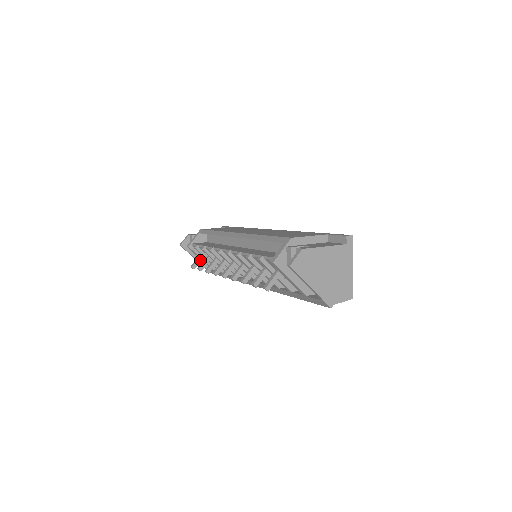
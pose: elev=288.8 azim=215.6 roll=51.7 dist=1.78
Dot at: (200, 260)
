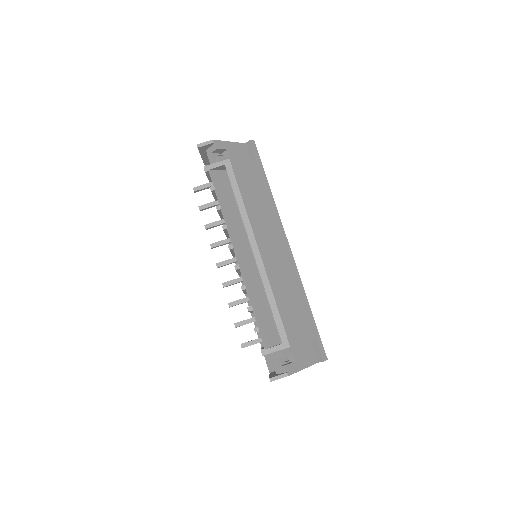
Dot at: (206, 188)
